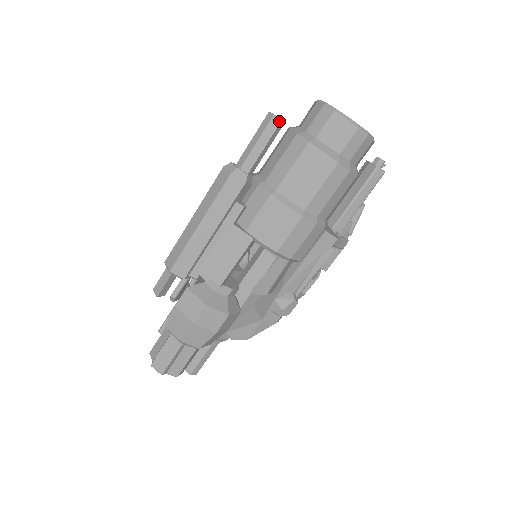
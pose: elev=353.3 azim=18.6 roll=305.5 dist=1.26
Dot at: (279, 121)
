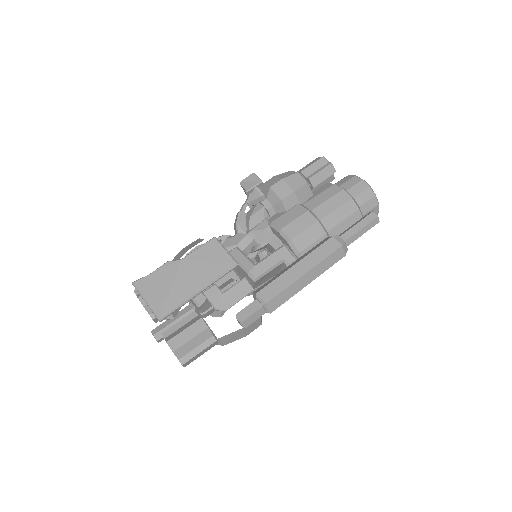
Dot at: occluded
